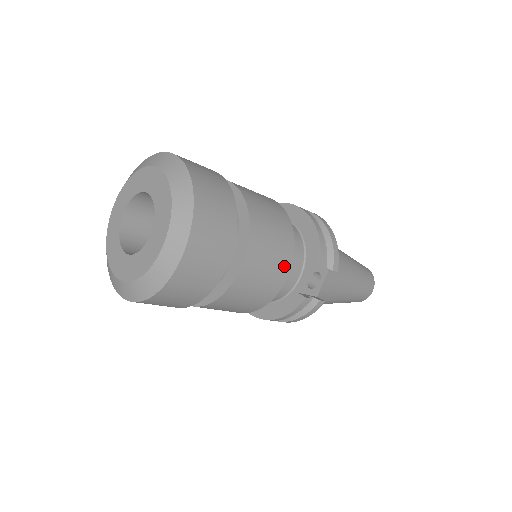
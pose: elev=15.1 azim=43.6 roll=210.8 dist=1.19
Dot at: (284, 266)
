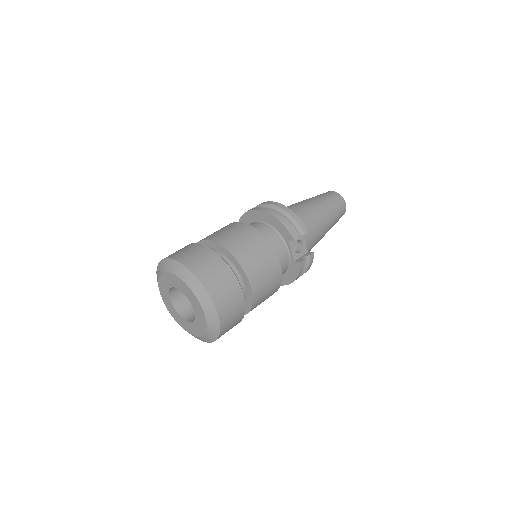
Dot at: (274, 262)
